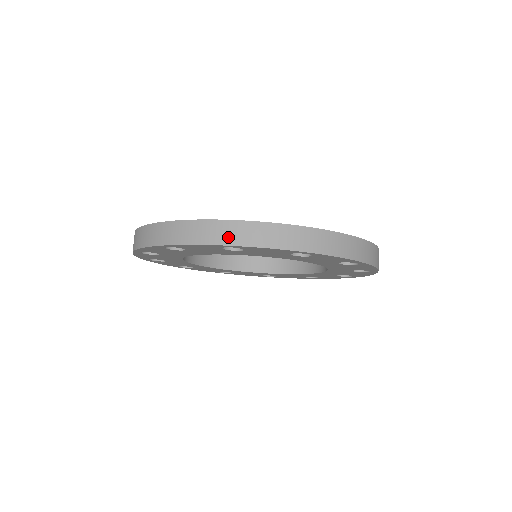
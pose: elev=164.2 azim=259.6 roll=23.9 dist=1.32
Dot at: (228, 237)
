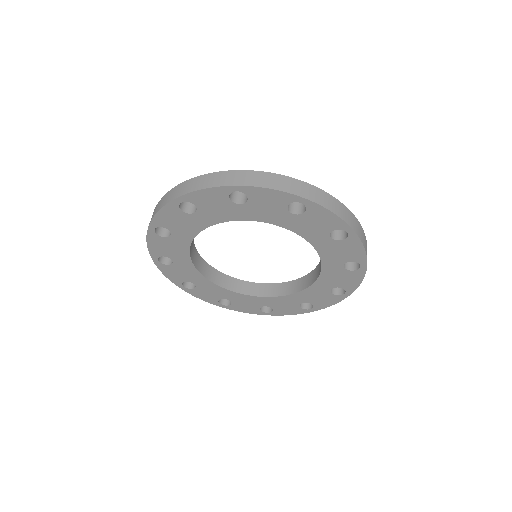
Dot at: (236, 180)
